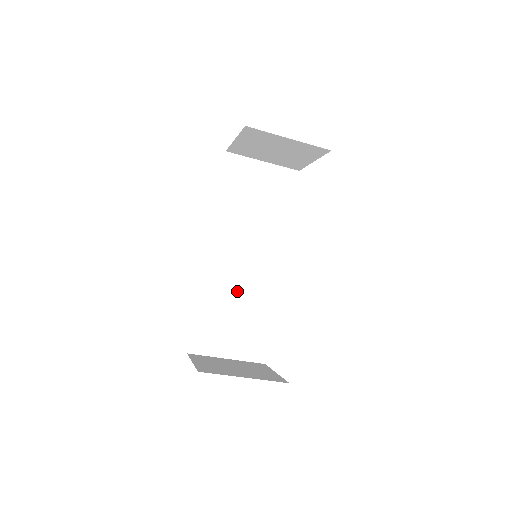
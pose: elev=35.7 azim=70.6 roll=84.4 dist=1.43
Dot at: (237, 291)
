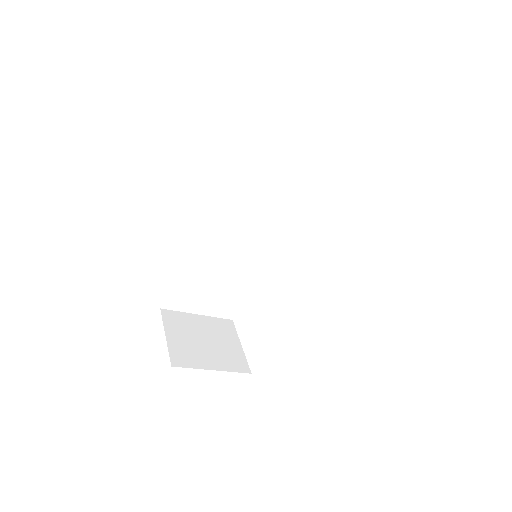
Dot at: (224, 262)
